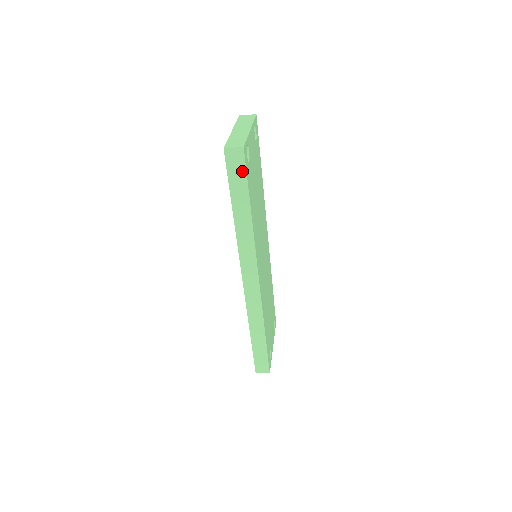
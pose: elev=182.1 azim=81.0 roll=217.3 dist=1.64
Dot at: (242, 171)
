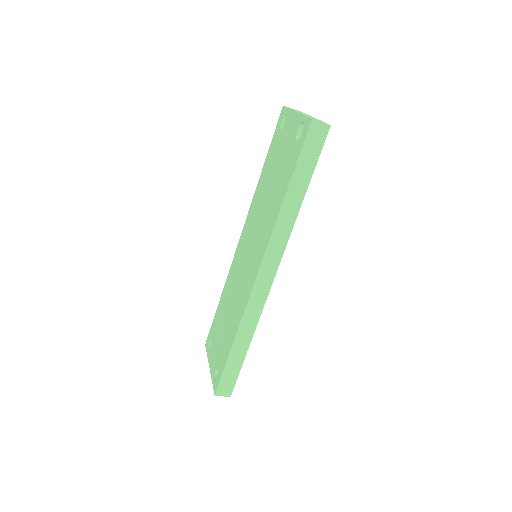
Dot at: (317, 150)
